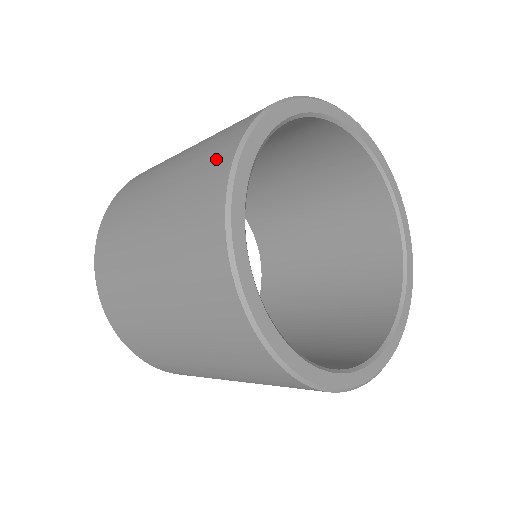
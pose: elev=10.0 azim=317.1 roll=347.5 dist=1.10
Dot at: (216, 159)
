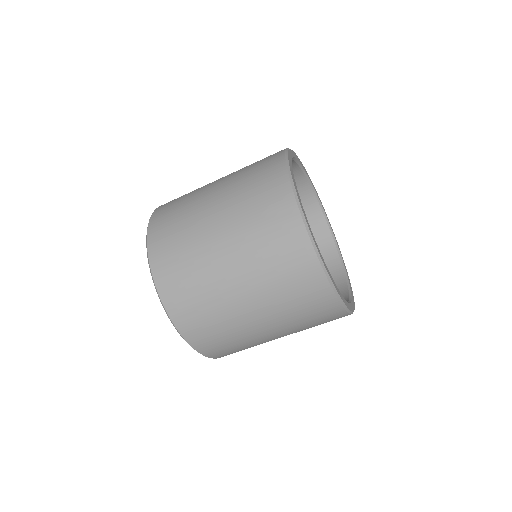
Dot at: (274, 192)
